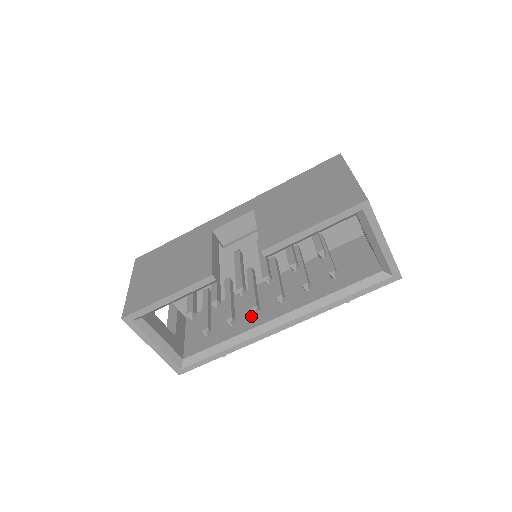
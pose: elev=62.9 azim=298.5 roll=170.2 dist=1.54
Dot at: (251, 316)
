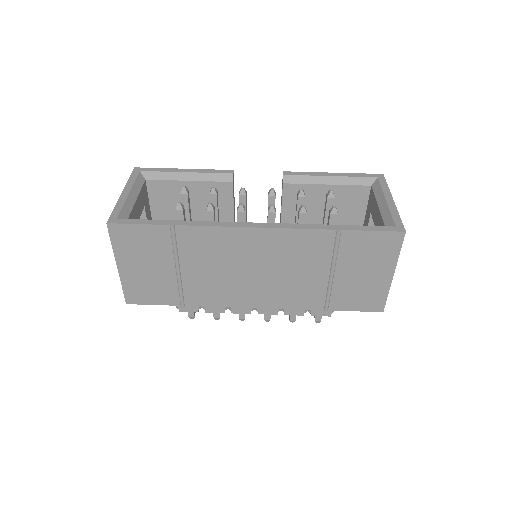
Dot at: occluded
